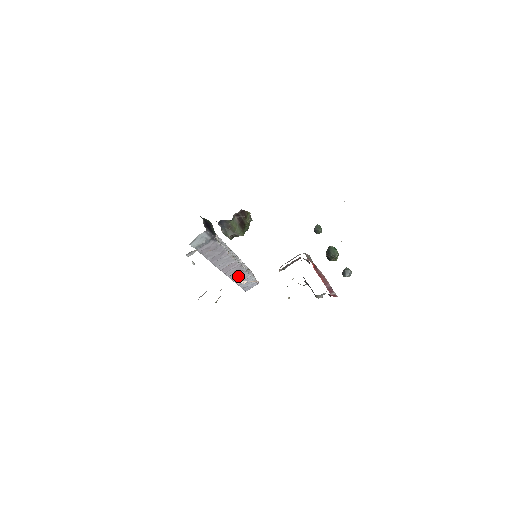
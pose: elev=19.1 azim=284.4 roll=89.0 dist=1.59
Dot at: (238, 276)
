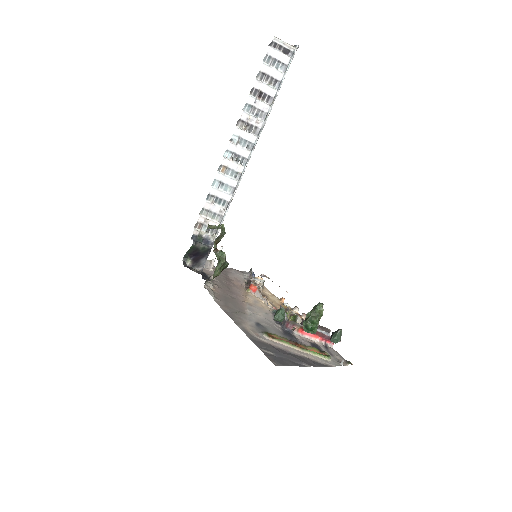
Dot at: occluded
